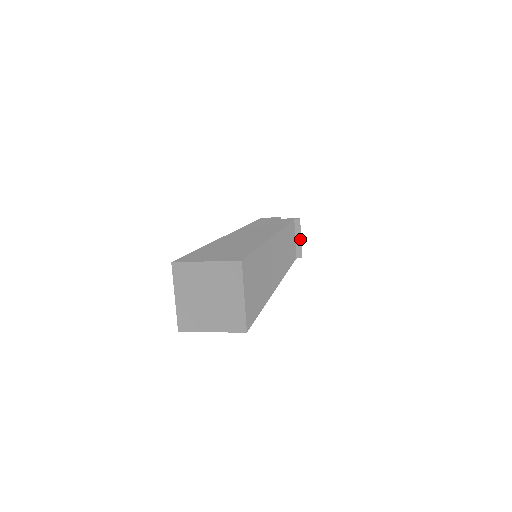
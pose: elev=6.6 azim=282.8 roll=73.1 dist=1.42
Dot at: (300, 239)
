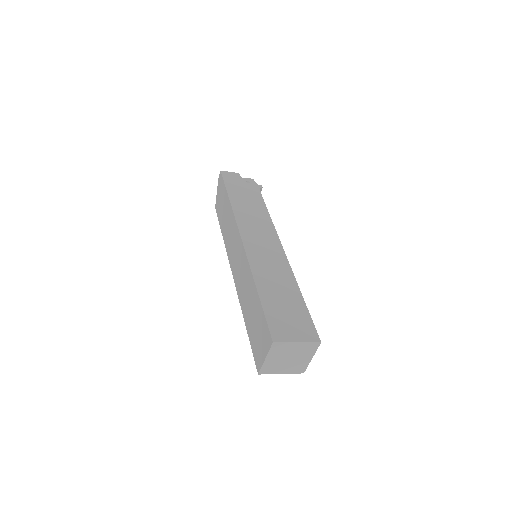
Dot at: occluded
